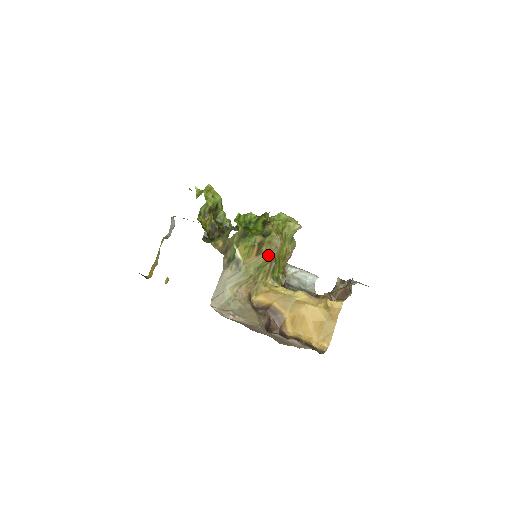
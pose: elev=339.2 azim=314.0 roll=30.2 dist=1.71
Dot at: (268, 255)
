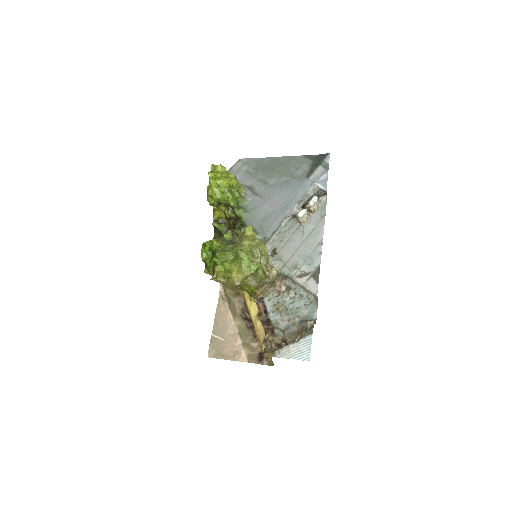
Dot at: (227, 284)
